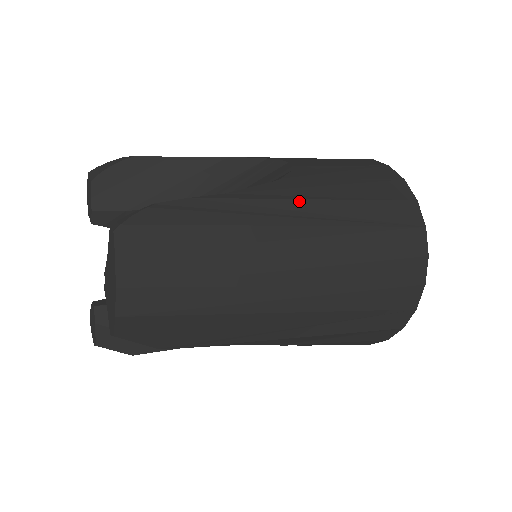
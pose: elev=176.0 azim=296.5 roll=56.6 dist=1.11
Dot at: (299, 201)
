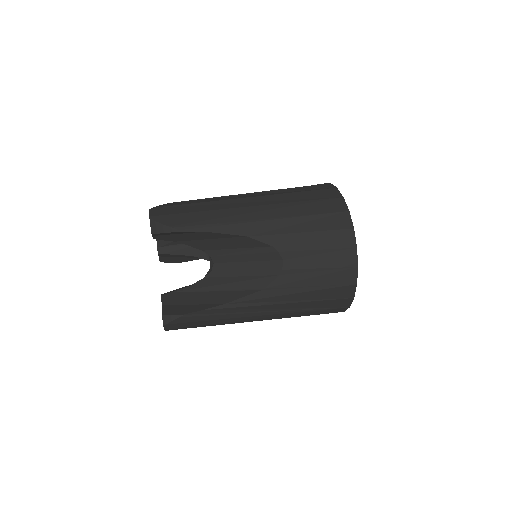
Dot at: (268, 305)
